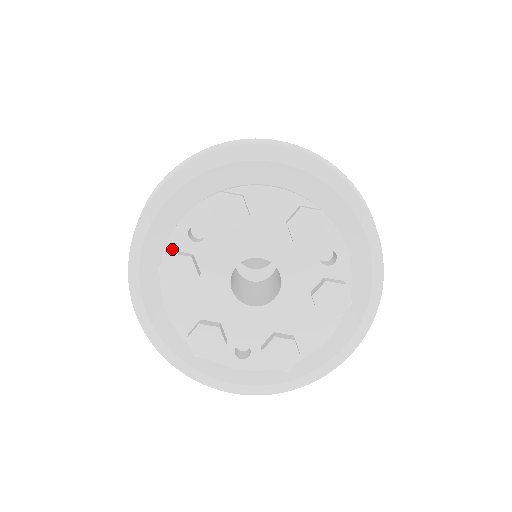
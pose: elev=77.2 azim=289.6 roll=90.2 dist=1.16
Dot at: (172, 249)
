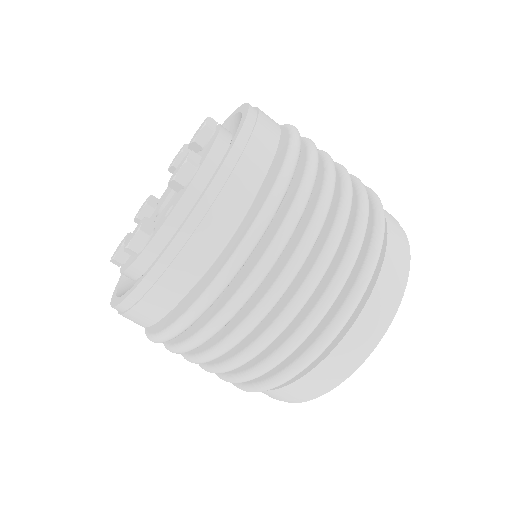
Dot at: occluded
